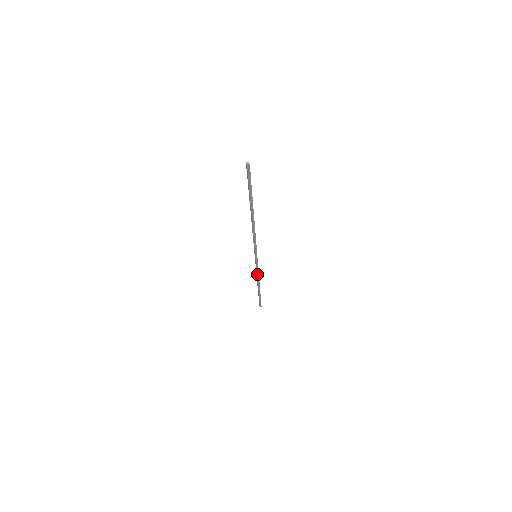
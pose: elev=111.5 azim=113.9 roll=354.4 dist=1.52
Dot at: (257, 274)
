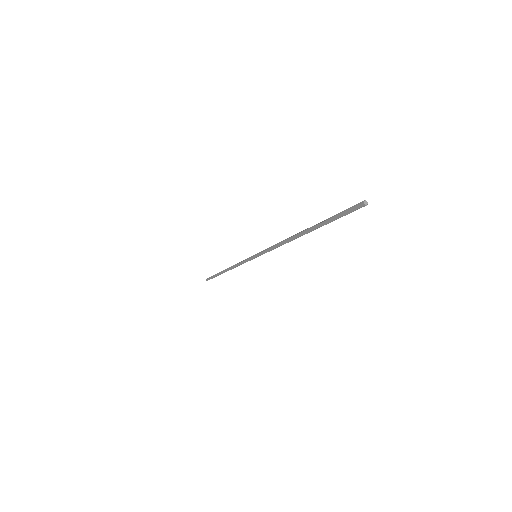
Dot at: occluded
